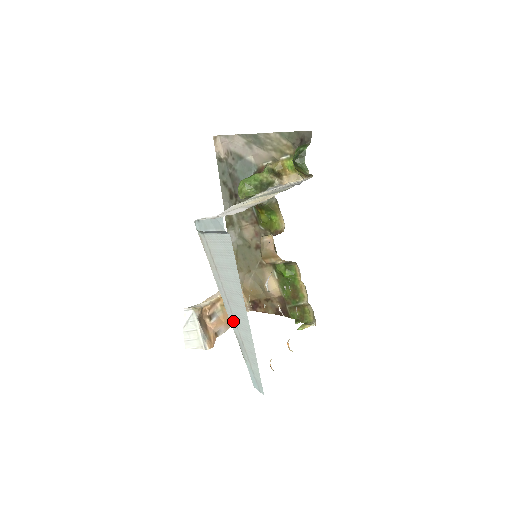
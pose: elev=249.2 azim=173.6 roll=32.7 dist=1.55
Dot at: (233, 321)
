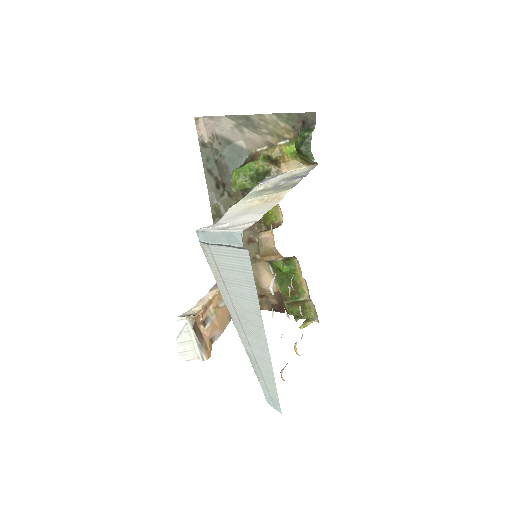
Dot at: (244, 338)
